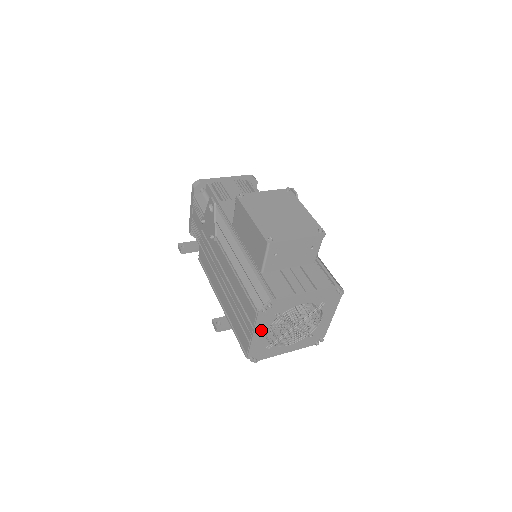
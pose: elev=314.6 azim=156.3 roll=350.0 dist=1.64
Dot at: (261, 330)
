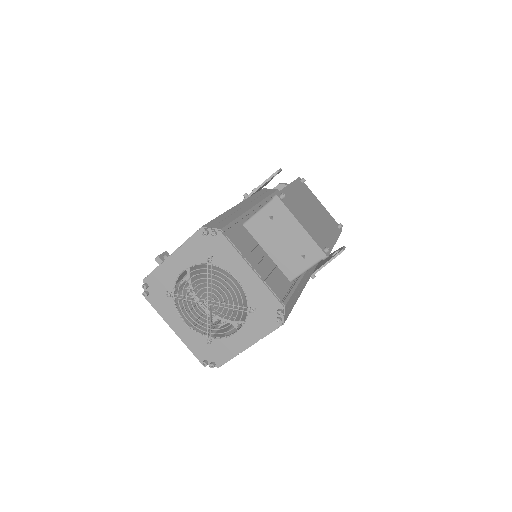
Dot at: (183, 259)
